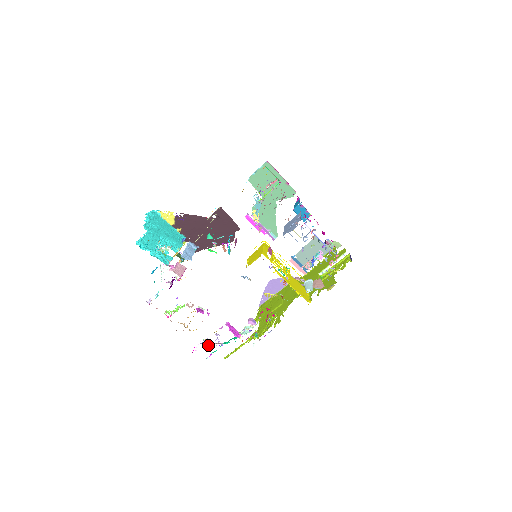
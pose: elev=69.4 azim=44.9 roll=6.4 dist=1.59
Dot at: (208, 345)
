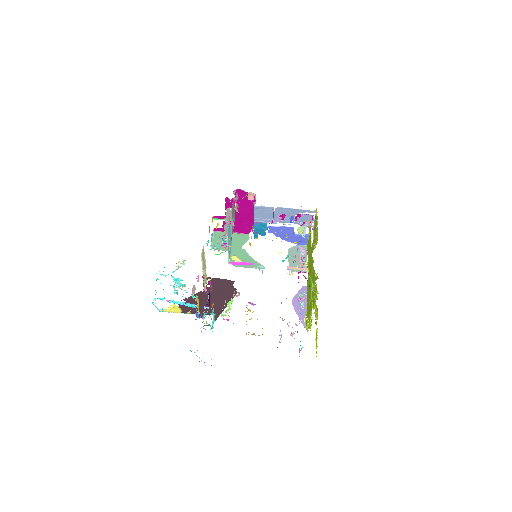
Dot at: occluded
